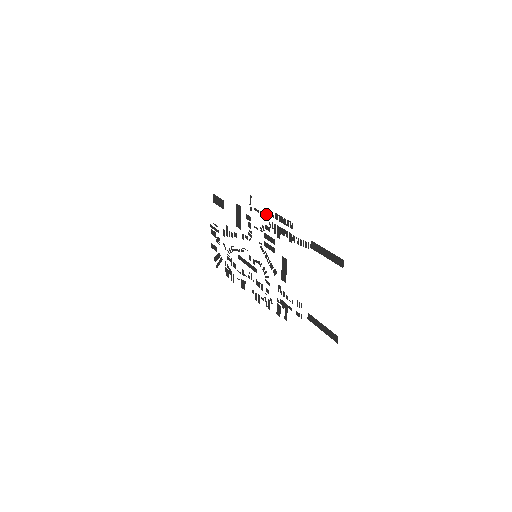
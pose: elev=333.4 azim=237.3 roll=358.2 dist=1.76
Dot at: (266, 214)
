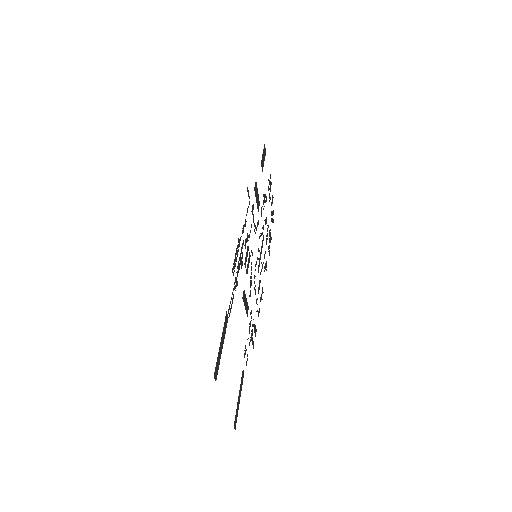
Dot at: (243, 227)
